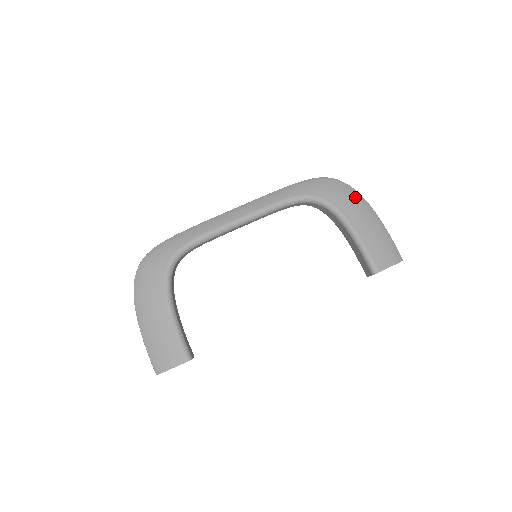
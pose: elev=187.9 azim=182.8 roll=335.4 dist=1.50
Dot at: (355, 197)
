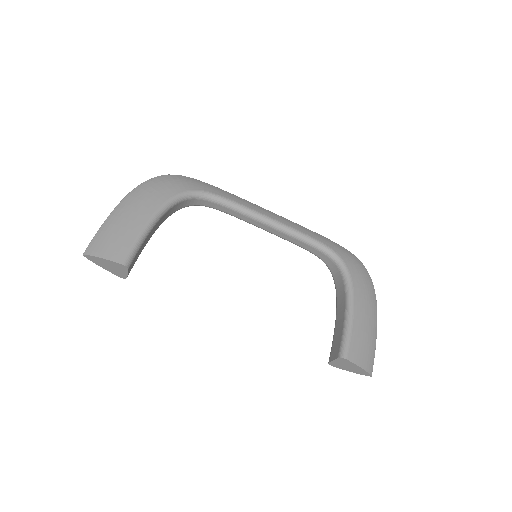
Dot at: (371, 291)
